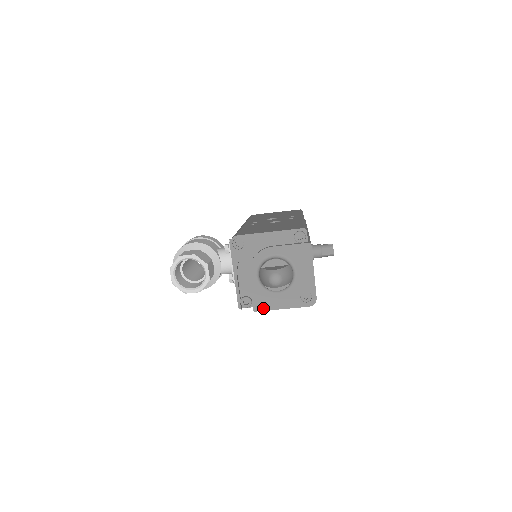
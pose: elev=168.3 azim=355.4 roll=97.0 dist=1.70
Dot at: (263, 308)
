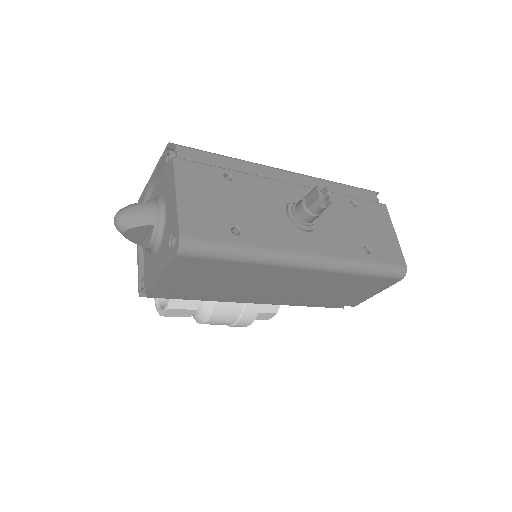
Dot at: (150, 284)
